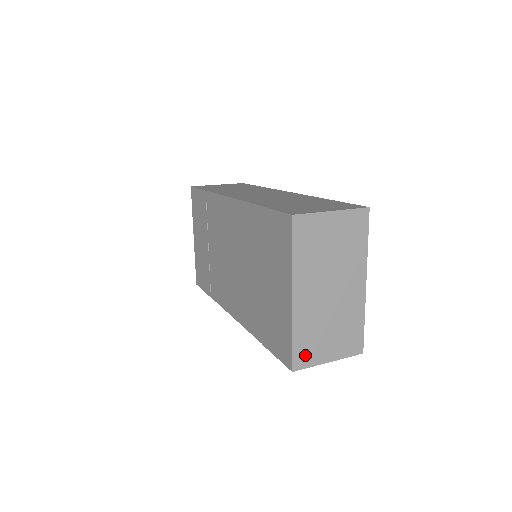
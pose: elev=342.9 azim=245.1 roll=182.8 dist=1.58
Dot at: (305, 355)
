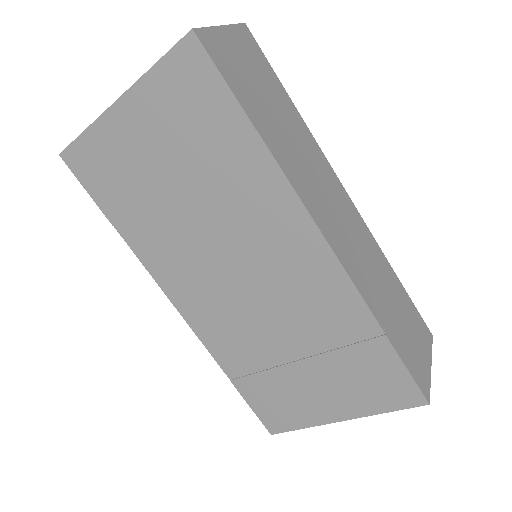
Dot at: occluded
